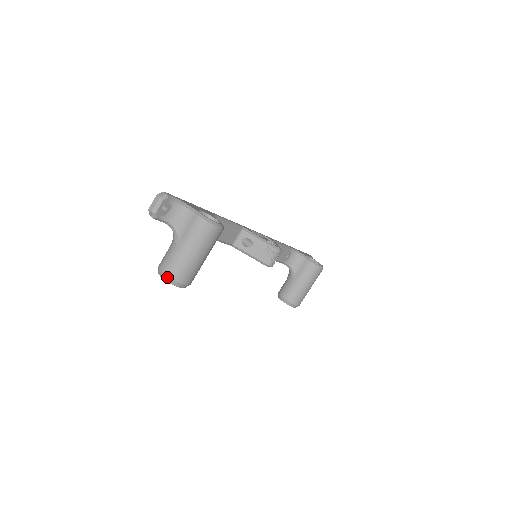
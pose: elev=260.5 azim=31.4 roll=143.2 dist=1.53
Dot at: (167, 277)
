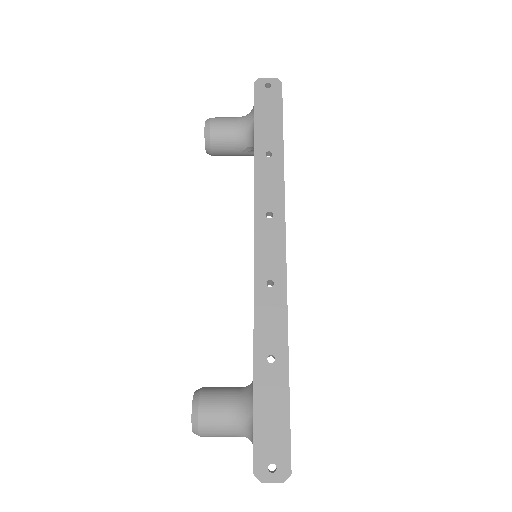
Dot at: occluded
